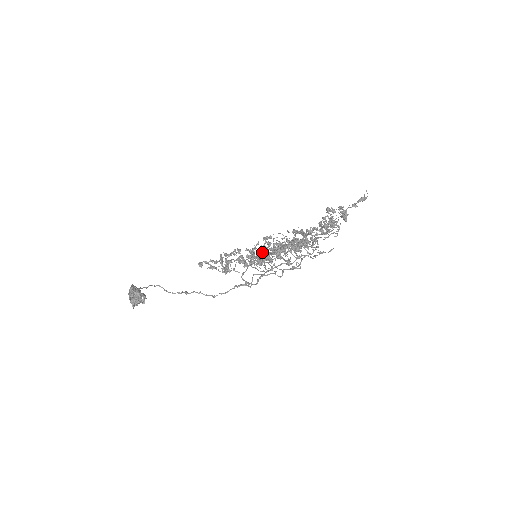
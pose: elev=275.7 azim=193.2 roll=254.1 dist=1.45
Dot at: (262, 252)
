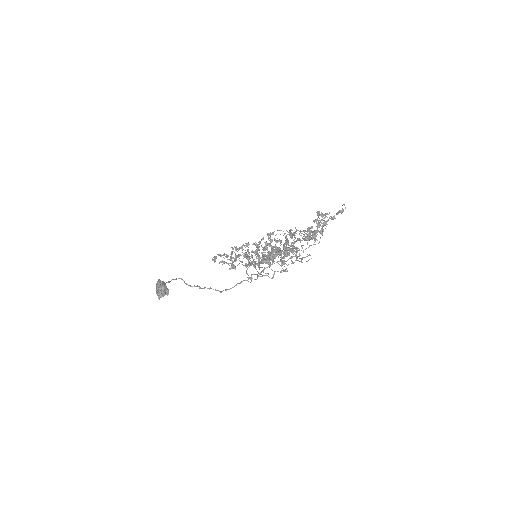
Dot at: (264, 249)
